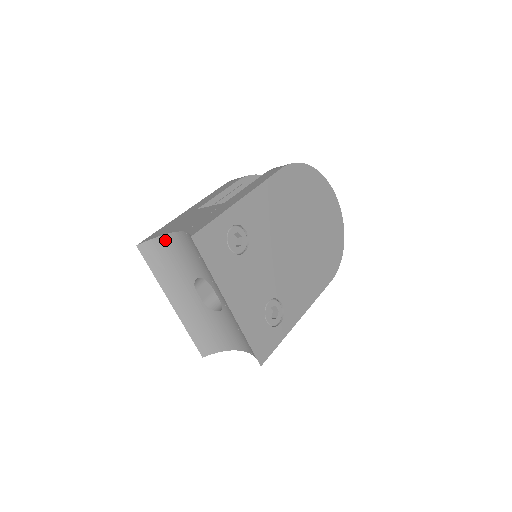
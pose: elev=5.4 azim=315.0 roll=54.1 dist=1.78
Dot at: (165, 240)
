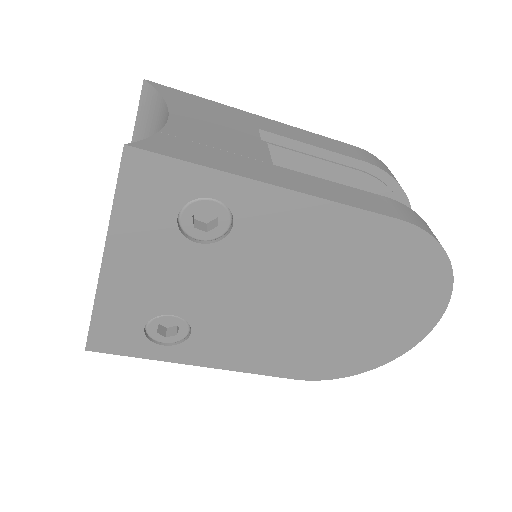
Dot at: (164, 112)
